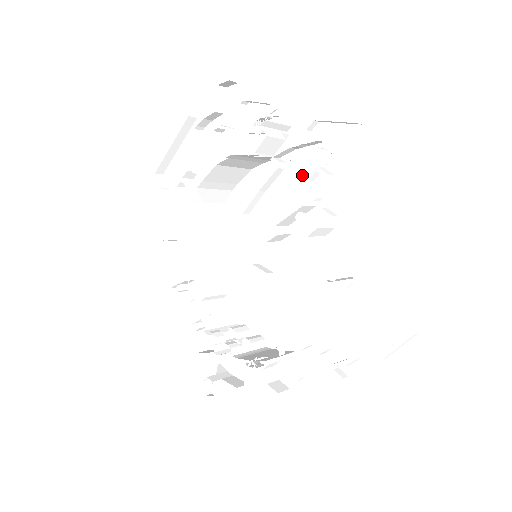
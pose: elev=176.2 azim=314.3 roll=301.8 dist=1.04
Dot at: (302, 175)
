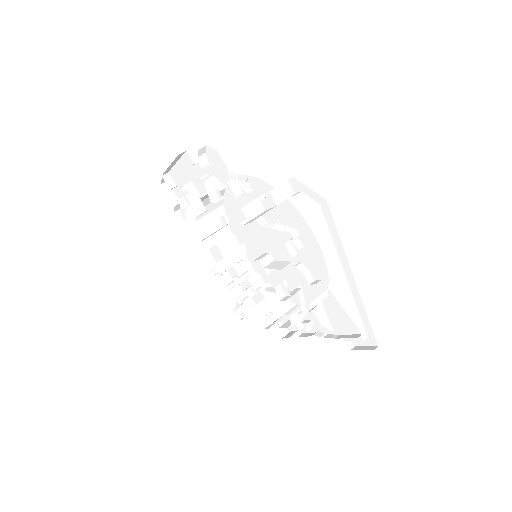
Dot at: (285, 204)
